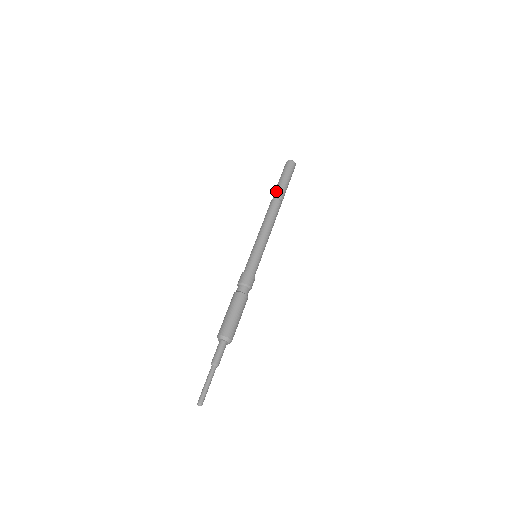
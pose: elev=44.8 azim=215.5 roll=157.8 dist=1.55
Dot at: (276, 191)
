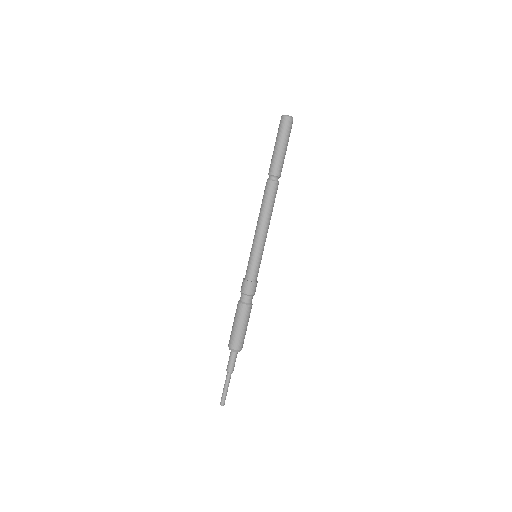
Dot at: (270, 168)
